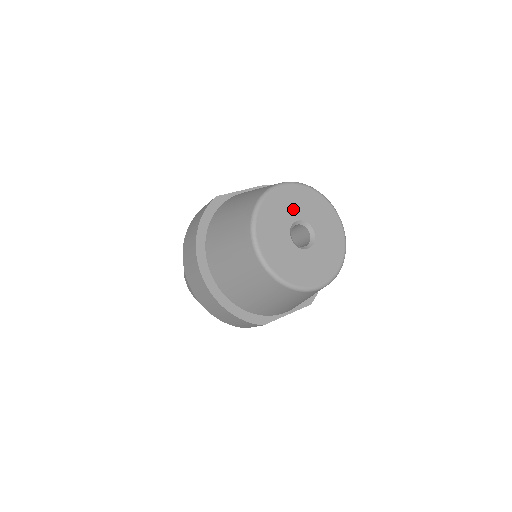
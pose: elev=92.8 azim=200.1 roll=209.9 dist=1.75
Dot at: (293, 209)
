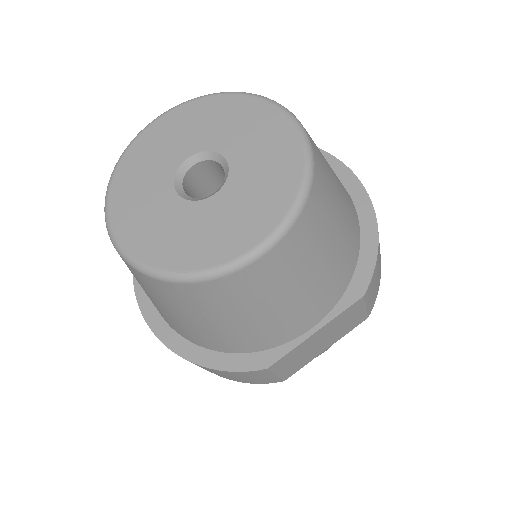
Dot at: (177, 145)
